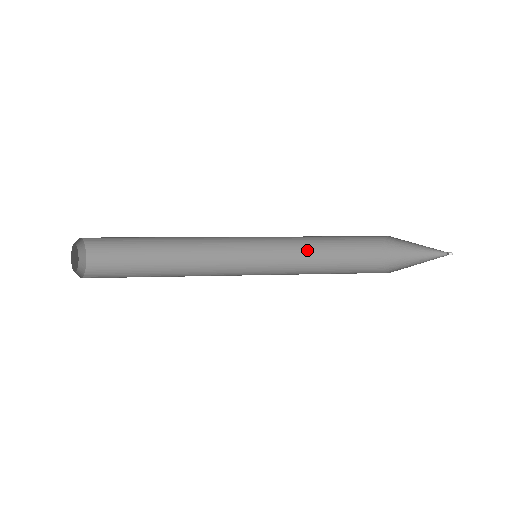
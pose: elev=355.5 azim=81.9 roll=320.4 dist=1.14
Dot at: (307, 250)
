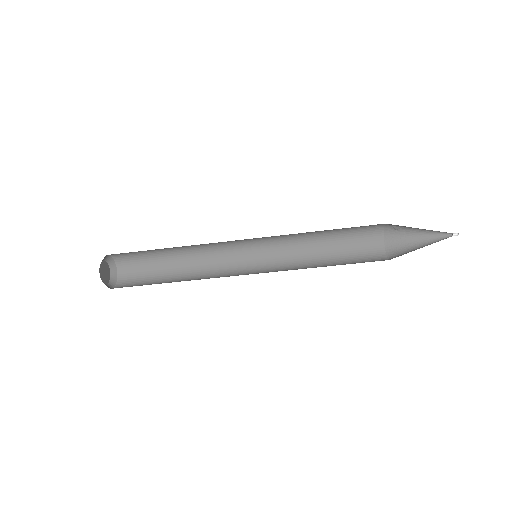
Dot at: (309, 256)
